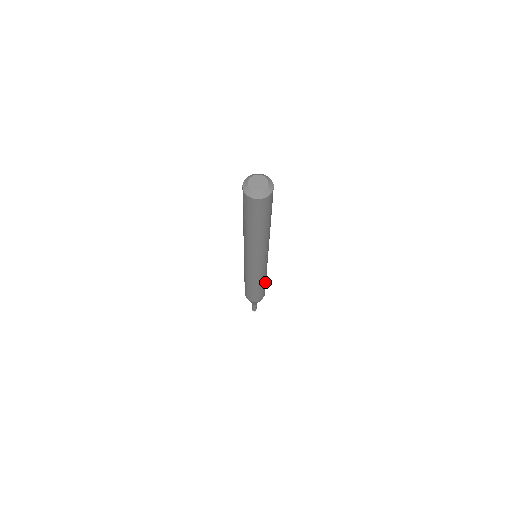
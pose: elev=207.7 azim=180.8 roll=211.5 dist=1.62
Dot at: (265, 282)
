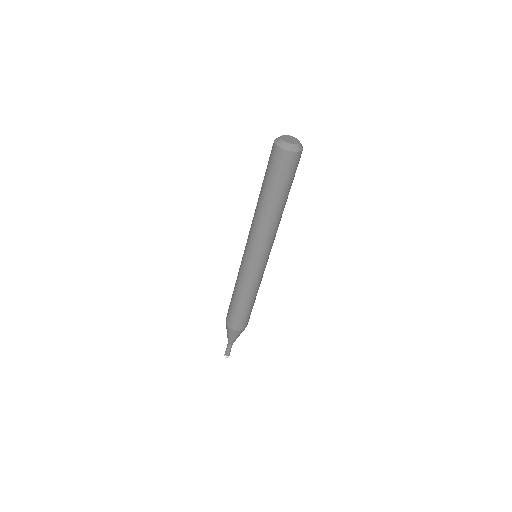
Dot at: occluded
